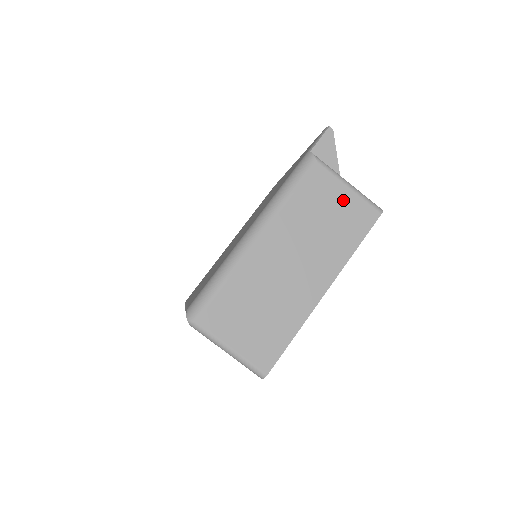
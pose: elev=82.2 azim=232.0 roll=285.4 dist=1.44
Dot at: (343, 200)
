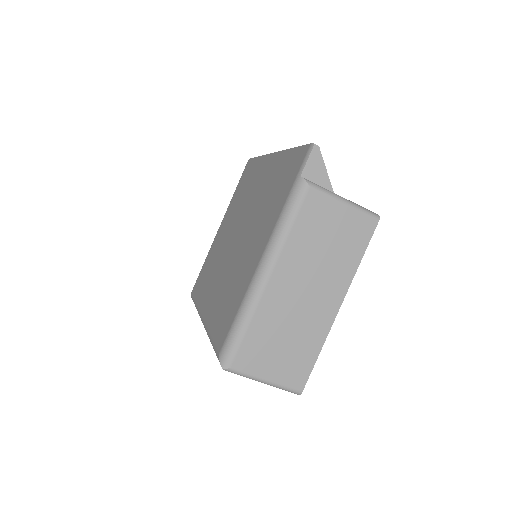
Dot at: (341, 218)
